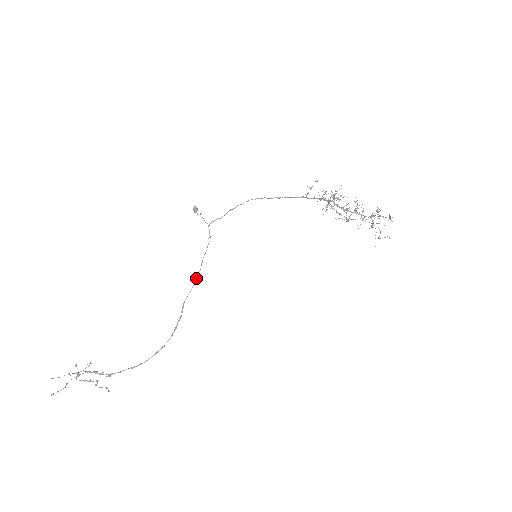
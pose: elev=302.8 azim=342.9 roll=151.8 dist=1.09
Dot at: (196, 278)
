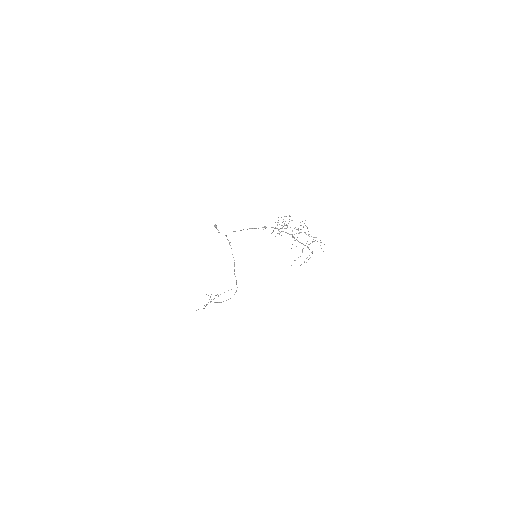
Dot at: (234, 263)
